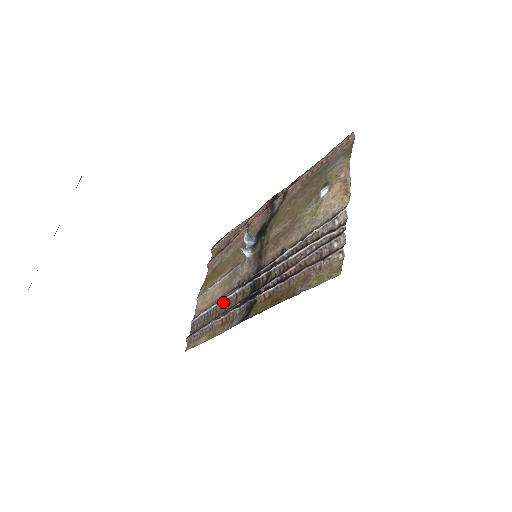
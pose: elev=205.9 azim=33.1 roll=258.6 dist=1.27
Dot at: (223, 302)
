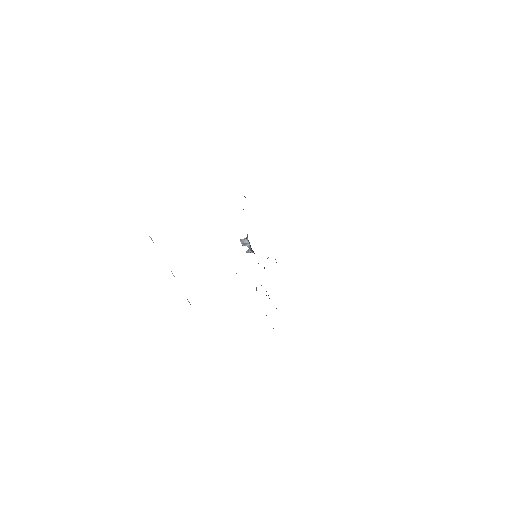
Dot at: occluded
